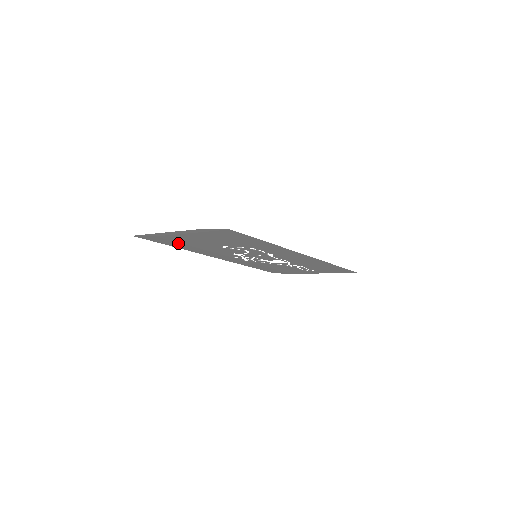
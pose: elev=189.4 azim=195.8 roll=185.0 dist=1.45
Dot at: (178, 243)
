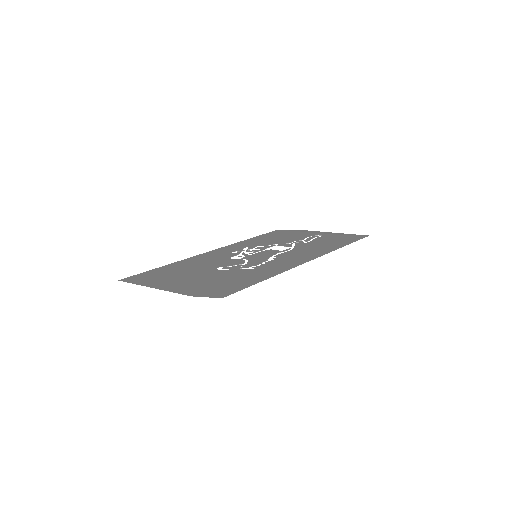
Dot at: (169, 271)
